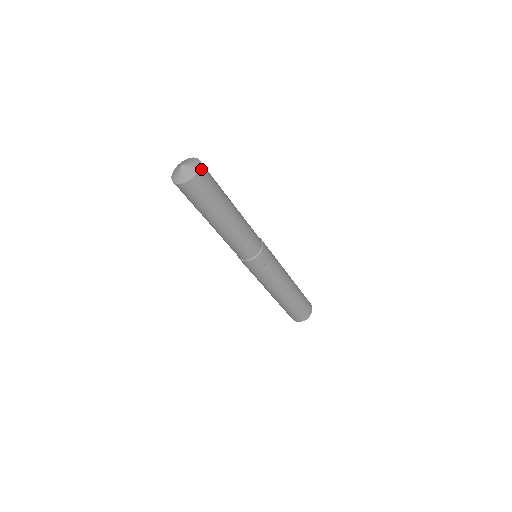
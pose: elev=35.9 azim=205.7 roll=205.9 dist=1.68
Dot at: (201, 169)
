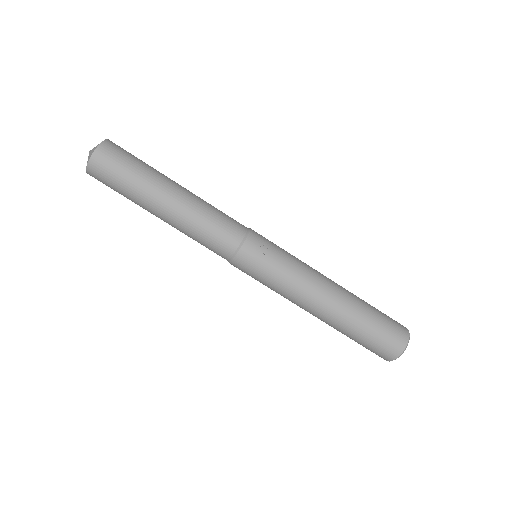
Dot at: (109, 141)
